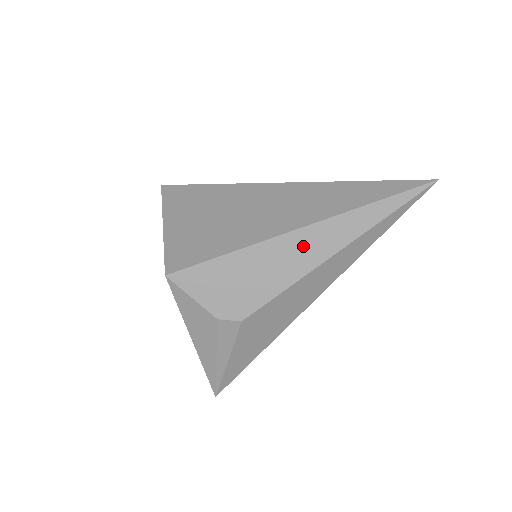
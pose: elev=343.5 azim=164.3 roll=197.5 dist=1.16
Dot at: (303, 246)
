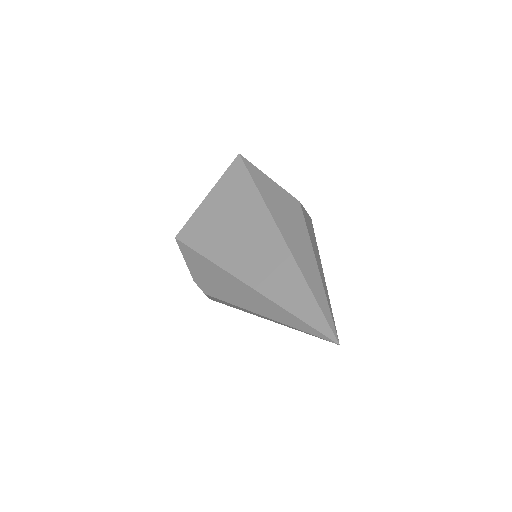
Dot at: (245, 294)
